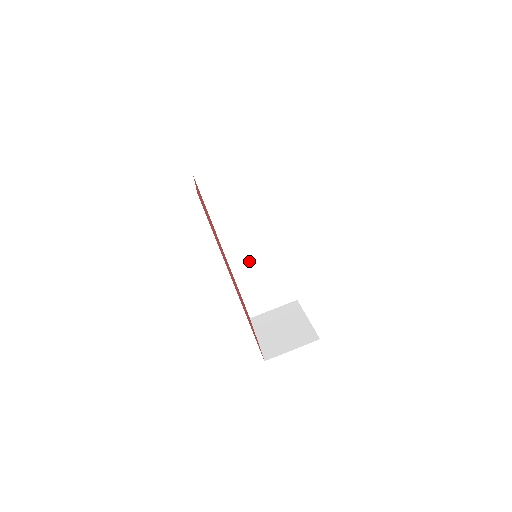
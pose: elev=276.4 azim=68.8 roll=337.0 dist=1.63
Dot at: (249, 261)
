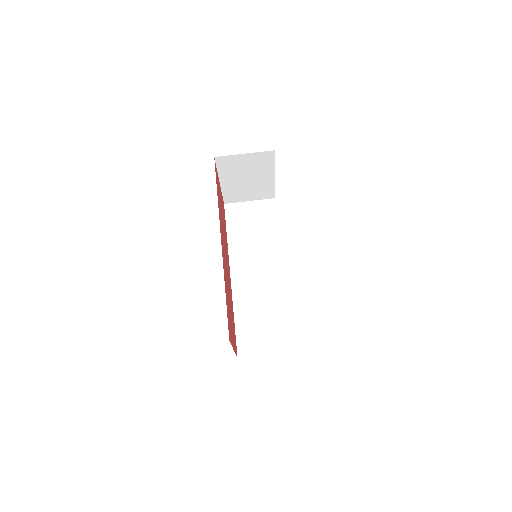
Dot at: (253, 292)
